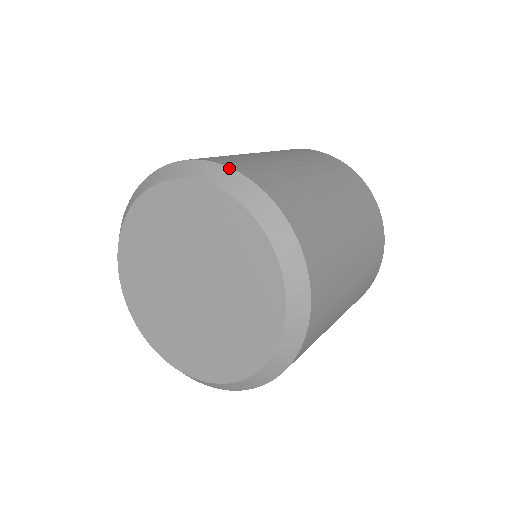
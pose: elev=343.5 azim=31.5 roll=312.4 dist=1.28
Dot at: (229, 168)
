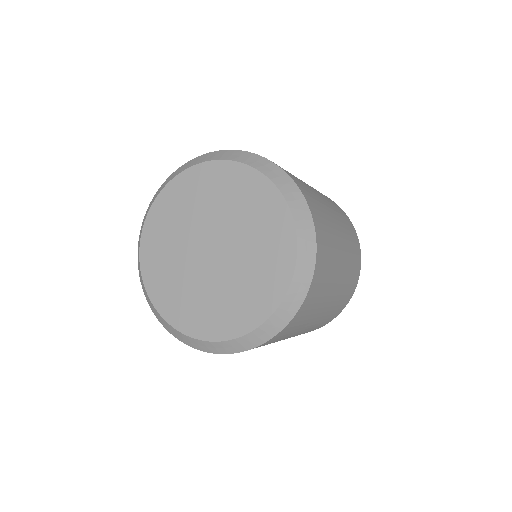
Dot at: (215, 151)
